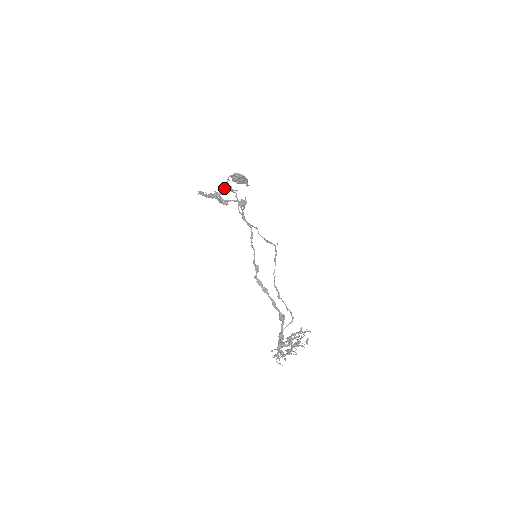
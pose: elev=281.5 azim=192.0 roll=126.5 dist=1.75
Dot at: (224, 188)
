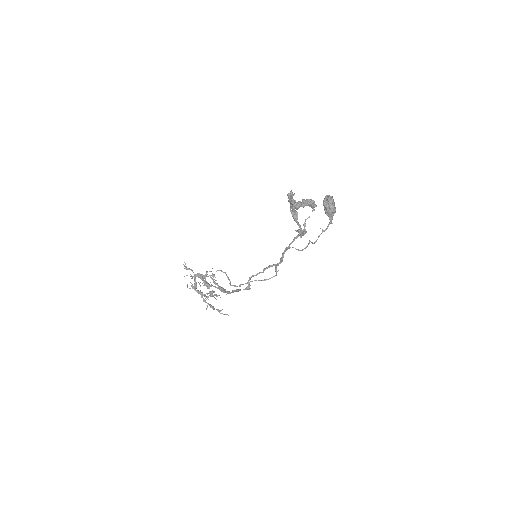
Dot at: (310, 204)
